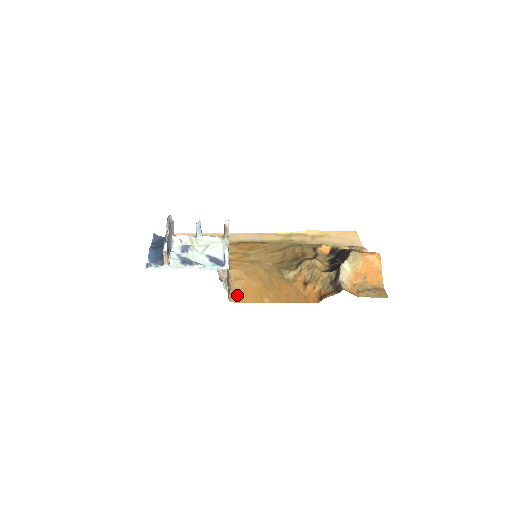
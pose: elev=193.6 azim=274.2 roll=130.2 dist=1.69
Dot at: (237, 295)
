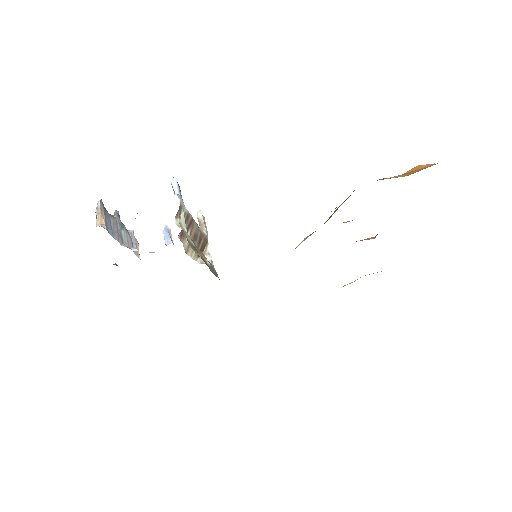
Dot at: occluded
